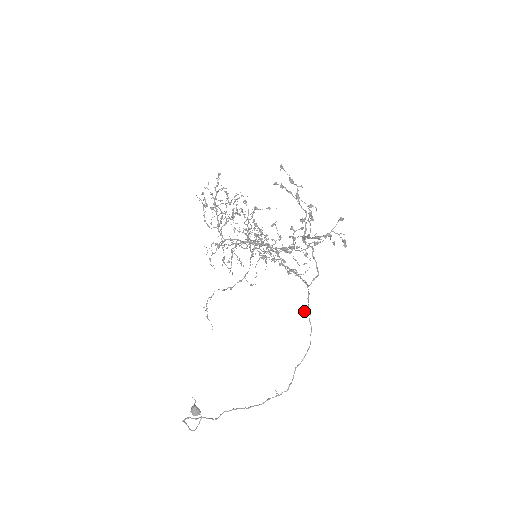
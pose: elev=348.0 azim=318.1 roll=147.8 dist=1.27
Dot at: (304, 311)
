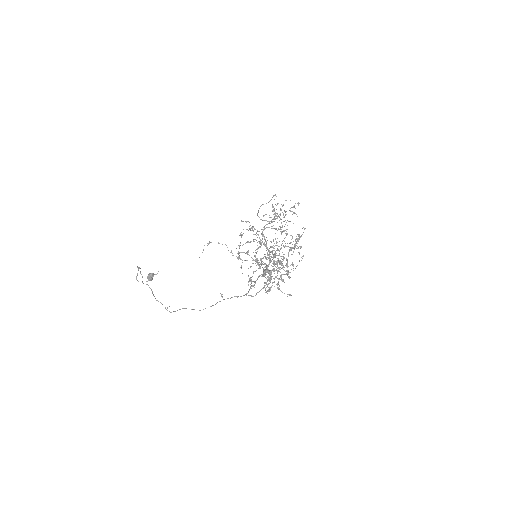
Dot at: occluded
